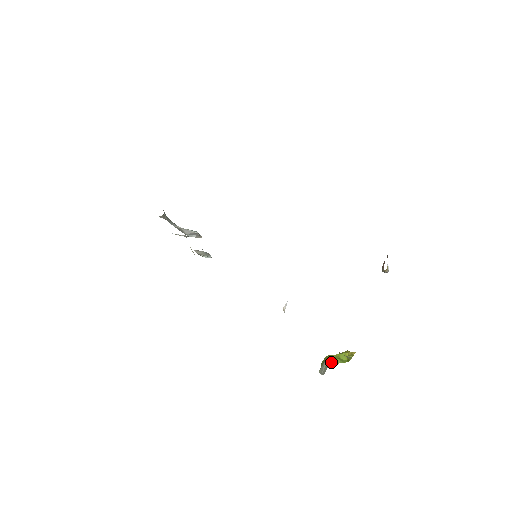
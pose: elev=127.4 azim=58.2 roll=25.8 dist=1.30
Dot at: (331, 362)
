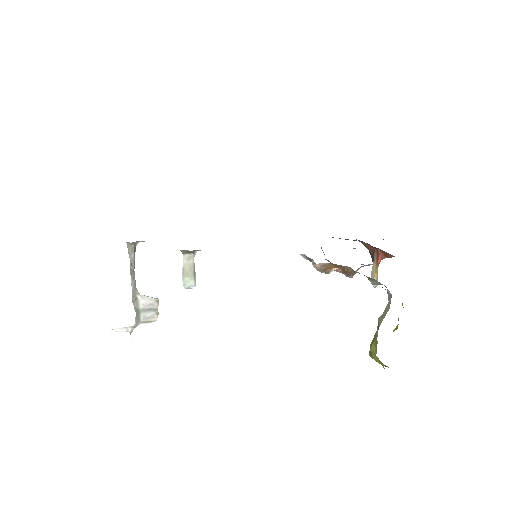
Dot at: occluded
